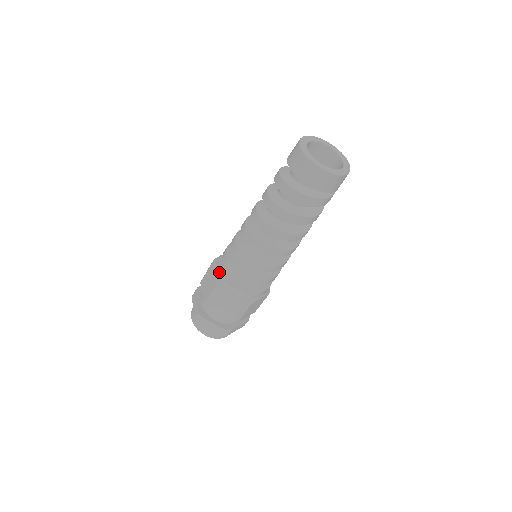
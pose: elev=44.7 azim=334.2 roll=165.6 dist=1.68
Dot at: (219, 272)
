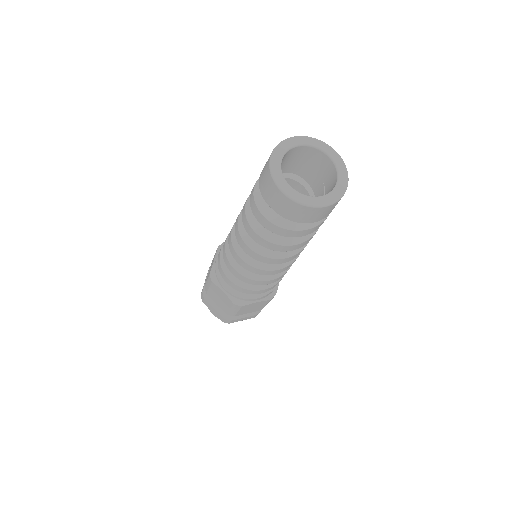
Dot at: (228, 291)
